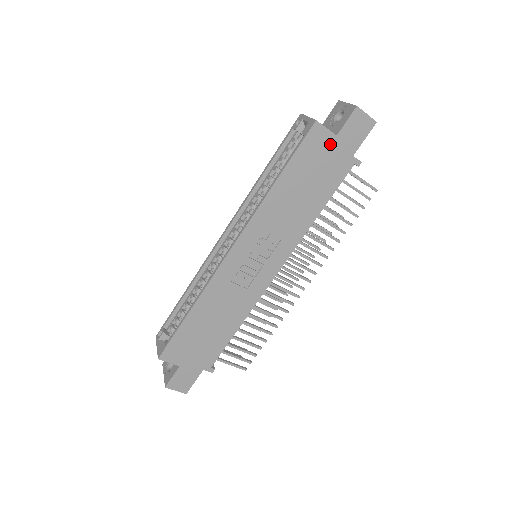
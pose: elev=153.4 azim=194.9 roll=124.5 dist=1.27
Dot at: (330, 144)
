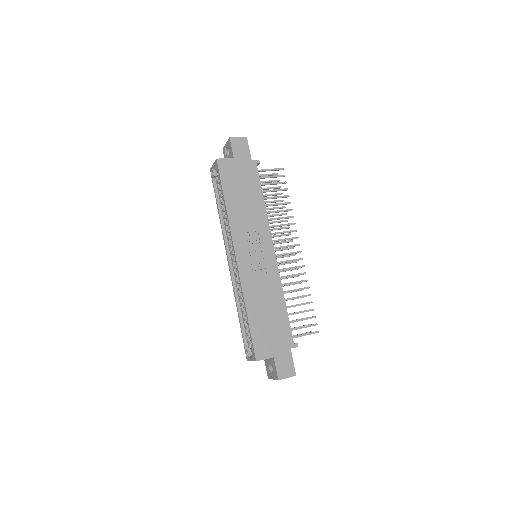
Dot at: (234, 164)
